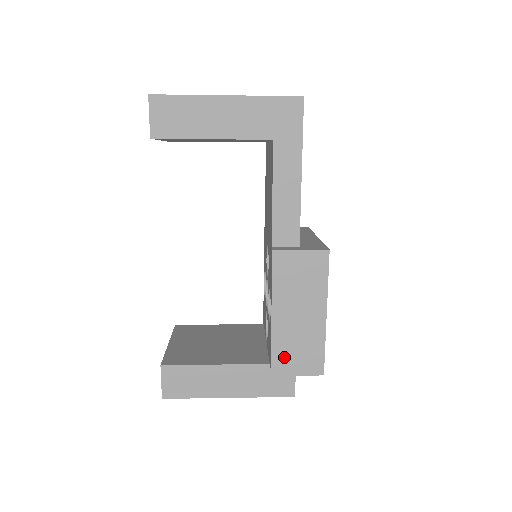
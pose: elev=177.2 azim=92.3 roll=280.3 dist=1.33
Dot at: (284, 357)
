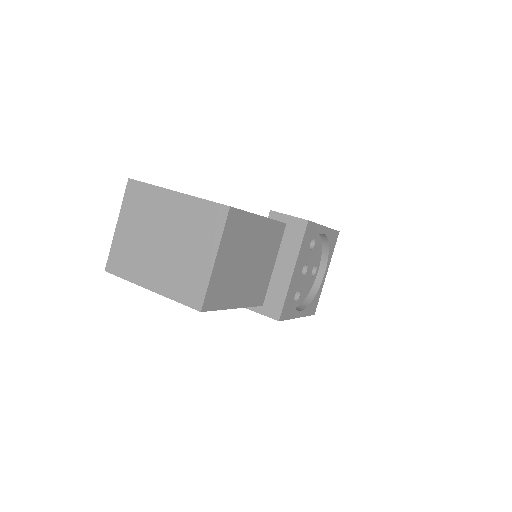
Dot at: occluded
